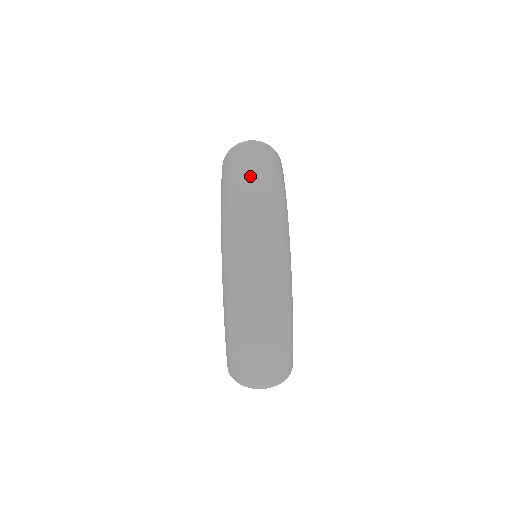
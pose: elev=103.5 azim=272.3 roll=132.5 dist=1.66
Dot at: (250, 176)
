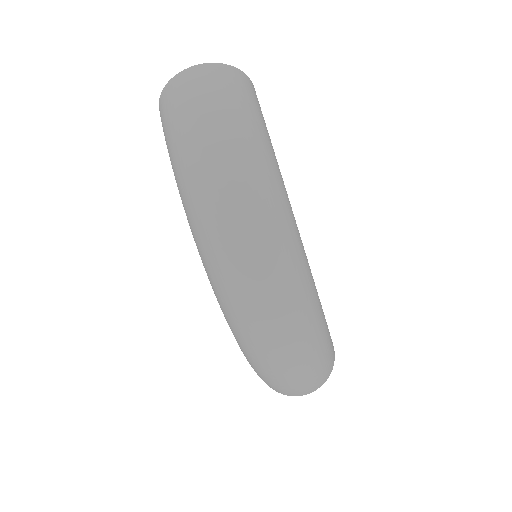
Dot at: (213, 165)
